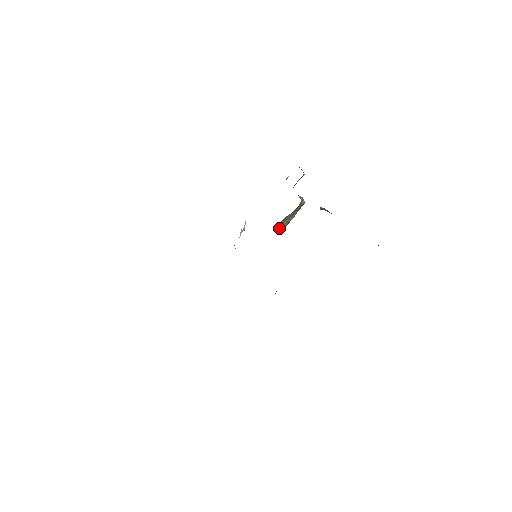
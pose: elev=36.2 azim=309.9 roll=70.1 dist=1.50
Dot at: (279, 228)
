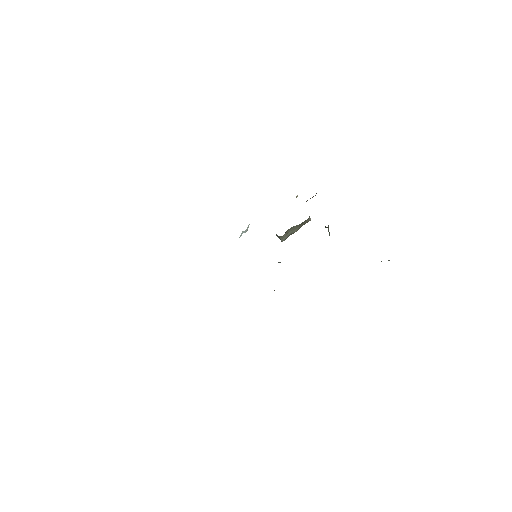
Dot at: (283, 236)
